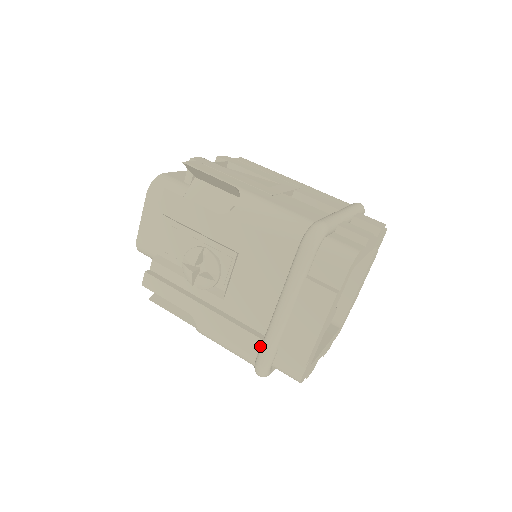
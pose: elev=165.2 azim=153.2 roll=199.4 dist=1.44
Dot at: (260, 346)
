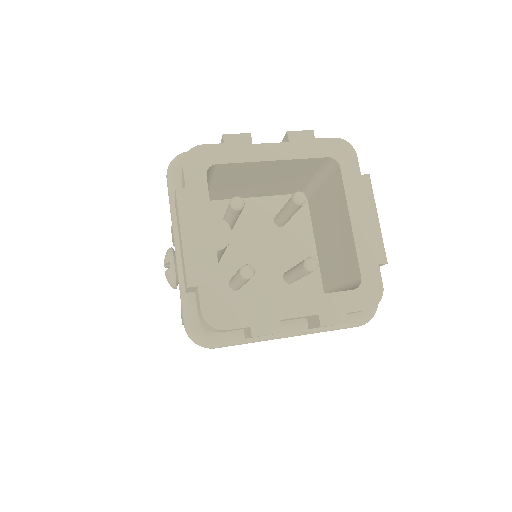
Dot at: occluded
